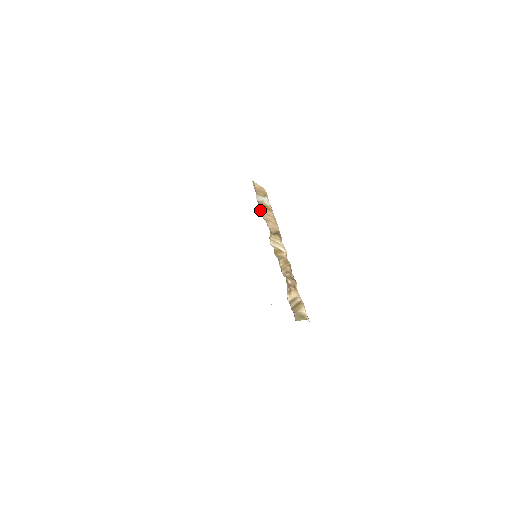
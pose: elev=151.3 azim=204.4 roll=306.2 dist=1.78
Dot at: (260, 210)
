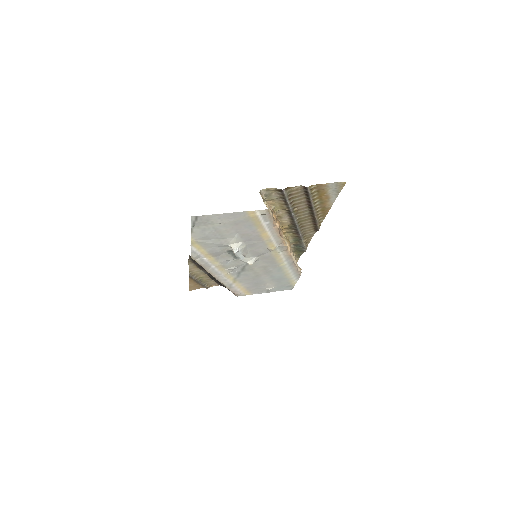
Dot at: occluded
